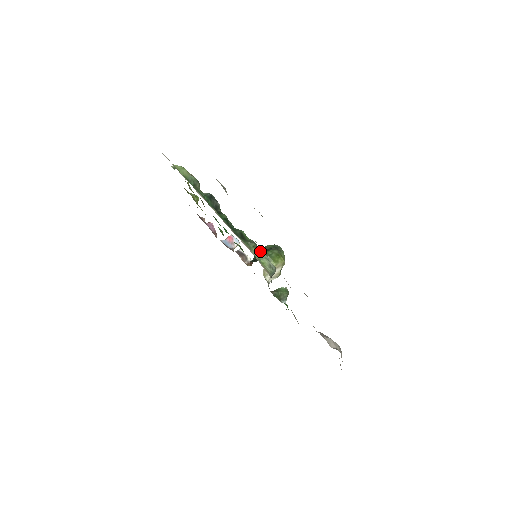
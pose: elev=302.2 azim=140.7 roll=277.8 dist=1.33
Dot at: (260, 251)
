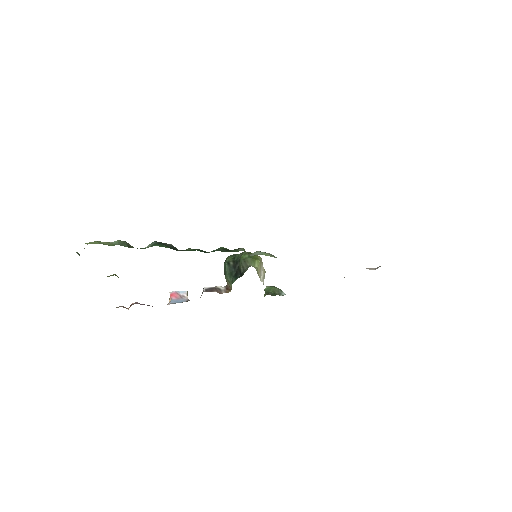
Dot at: (229, 268)
